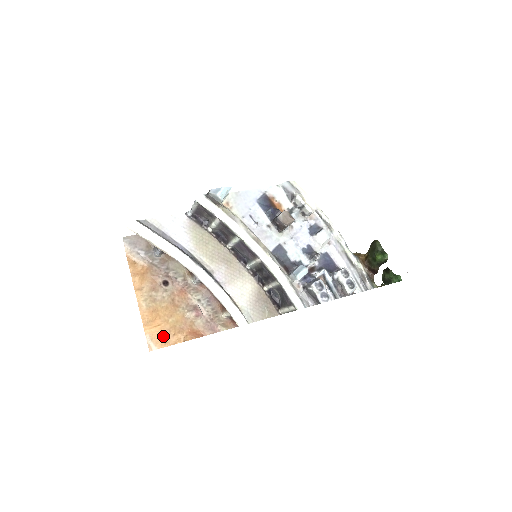
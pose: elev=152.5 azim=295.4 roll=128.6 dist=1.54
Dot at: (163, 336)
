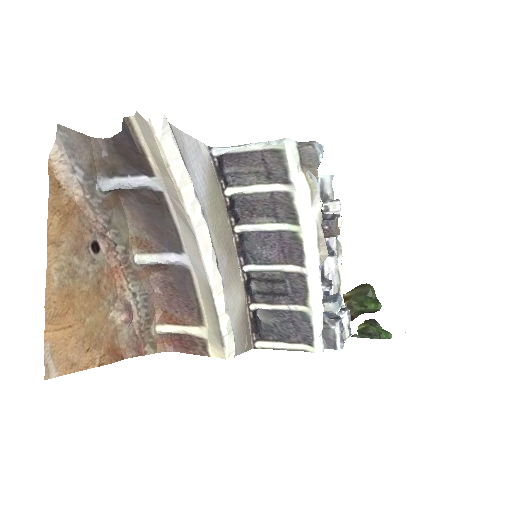
Dot at: (71, 350)
